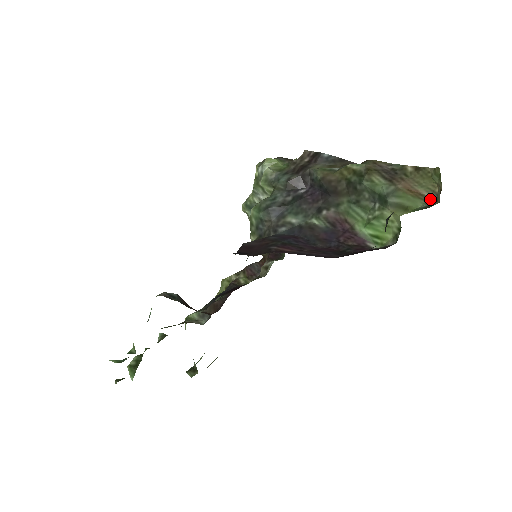
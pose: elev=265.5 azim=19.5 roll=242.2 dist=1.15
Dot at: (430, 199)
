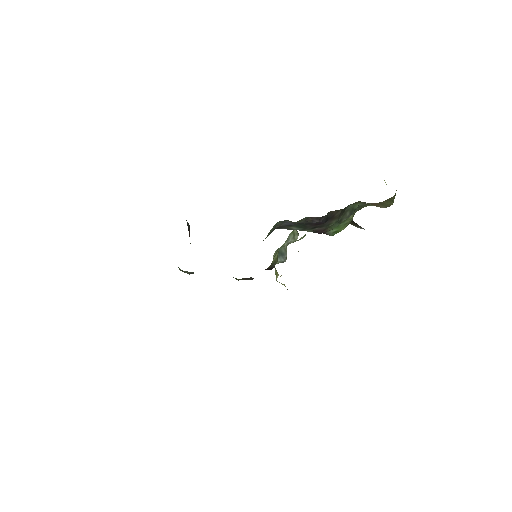
Dot at: (382, 207)
